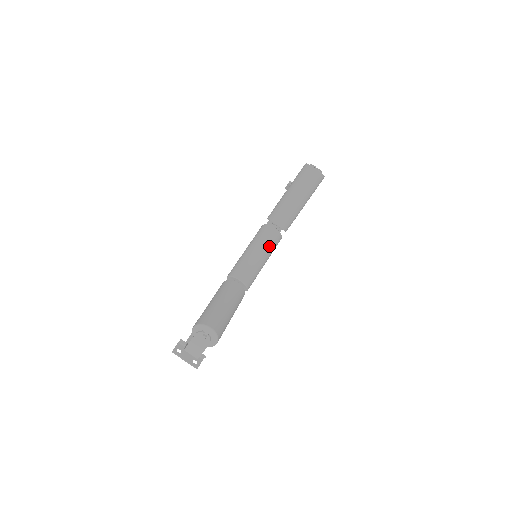
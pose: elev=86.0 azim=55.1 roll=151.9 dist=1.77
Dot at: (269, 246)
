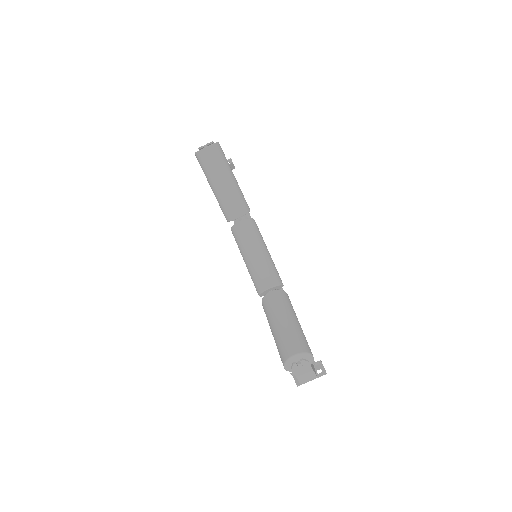
Dot at: (254, 238)
